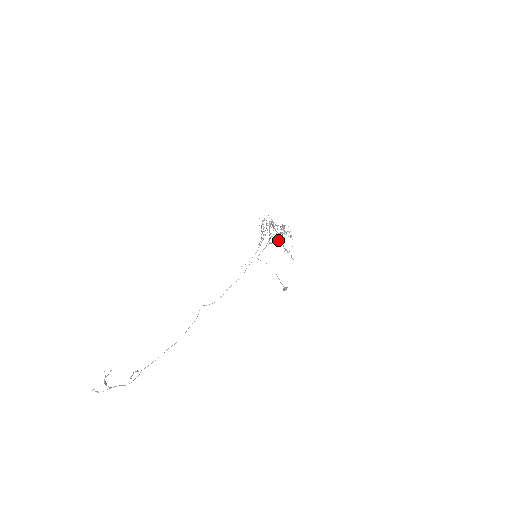
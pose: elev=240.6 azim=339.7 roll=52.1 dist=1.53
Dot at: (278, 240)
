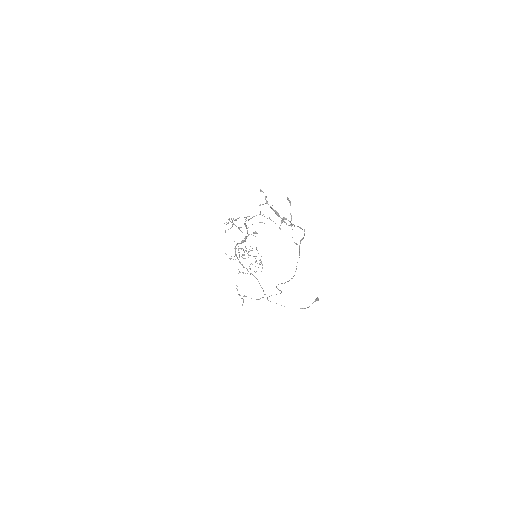
Dot at: (249, 219)
